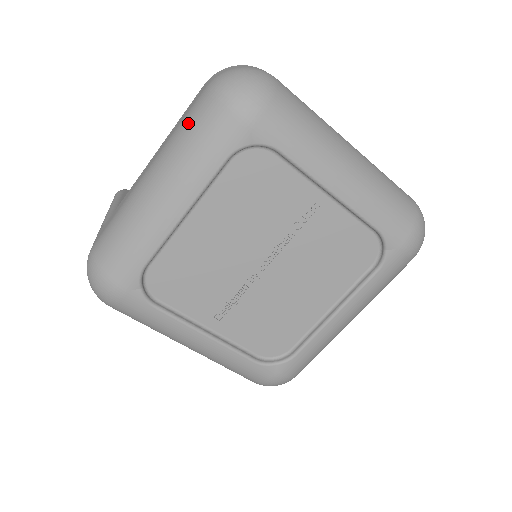
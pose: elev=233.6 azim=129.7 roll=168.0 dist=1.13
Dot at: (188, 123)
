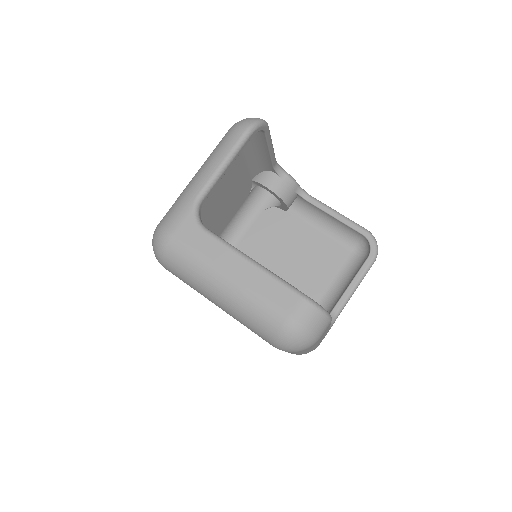
Dot at: (261, 313)
